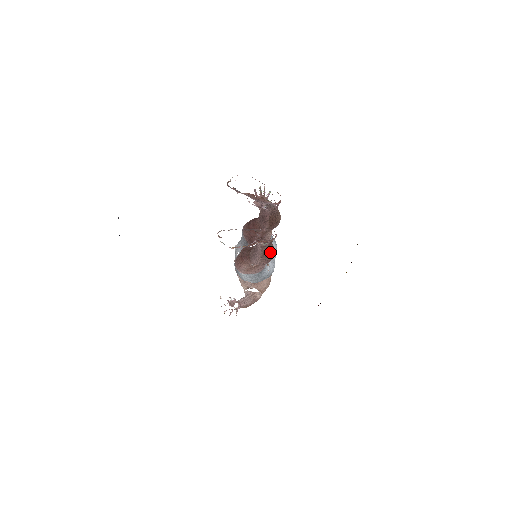
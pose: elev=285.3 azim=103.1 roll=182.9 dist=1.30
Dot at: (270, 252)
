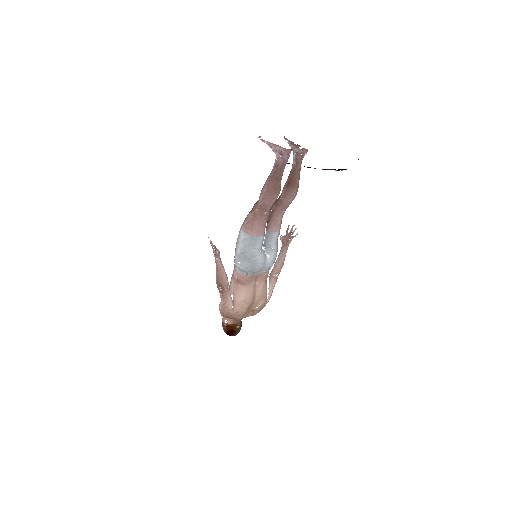
Dot at: (277, 180)
